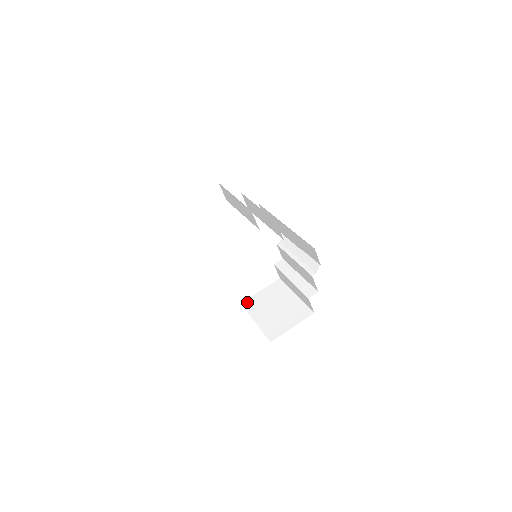
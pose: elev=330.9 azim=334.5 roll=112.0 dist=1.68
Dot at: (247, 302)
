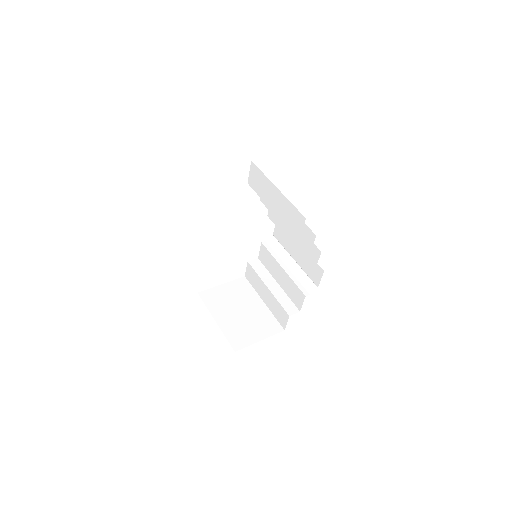
Dot at: (206, 293)
